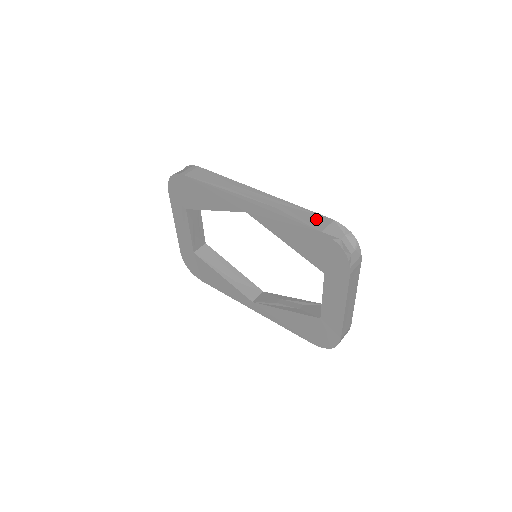
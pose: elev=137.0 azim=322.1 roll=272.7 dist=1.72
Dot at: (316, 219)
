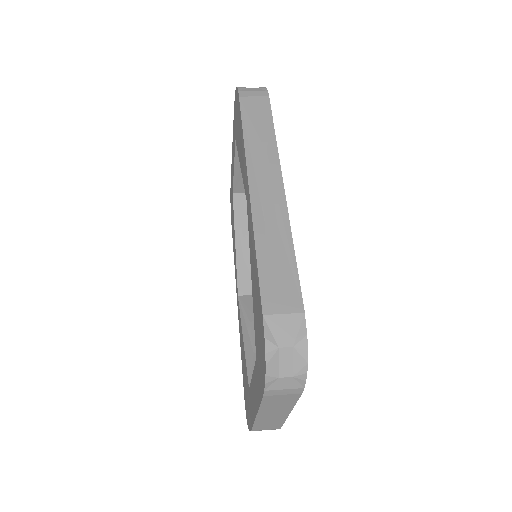
Dot at: (285, 289)
